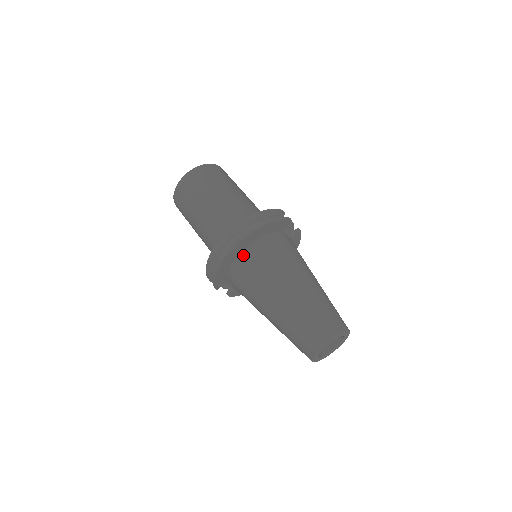
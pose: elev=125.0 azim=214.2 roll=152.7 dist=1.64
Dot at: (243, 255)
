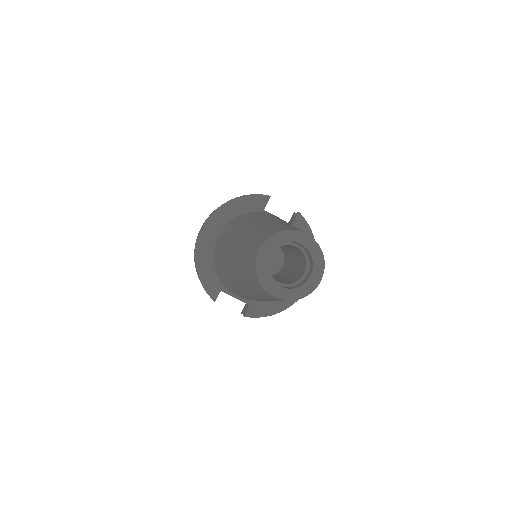
Dot at: (216, 241)
